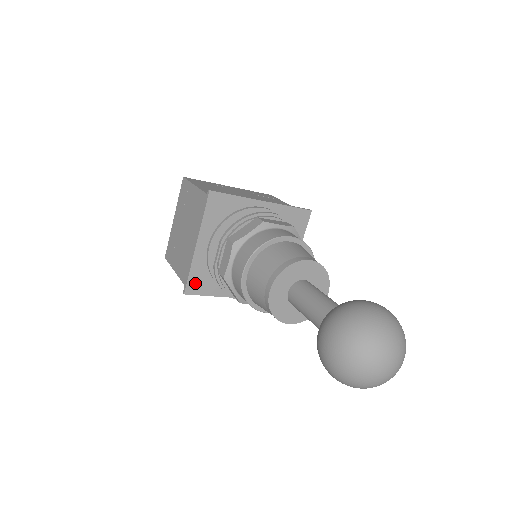
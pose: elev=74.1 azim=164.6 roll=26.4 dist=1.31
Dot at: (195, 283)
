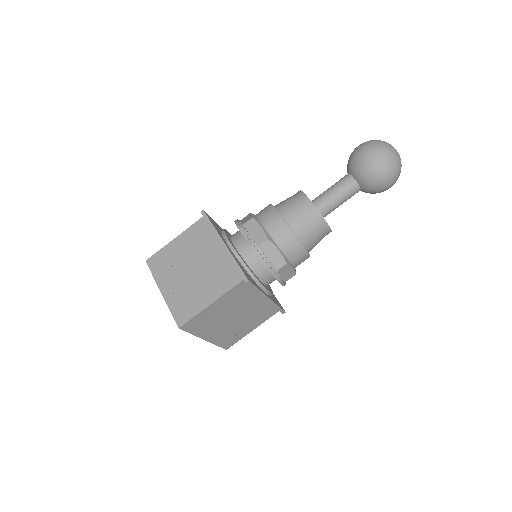
Dot at: (246, 274)
